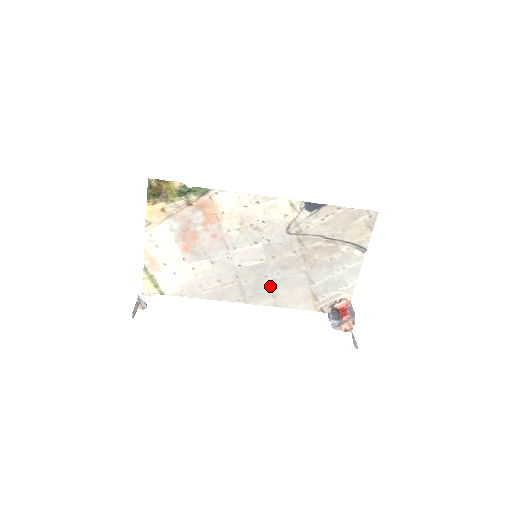
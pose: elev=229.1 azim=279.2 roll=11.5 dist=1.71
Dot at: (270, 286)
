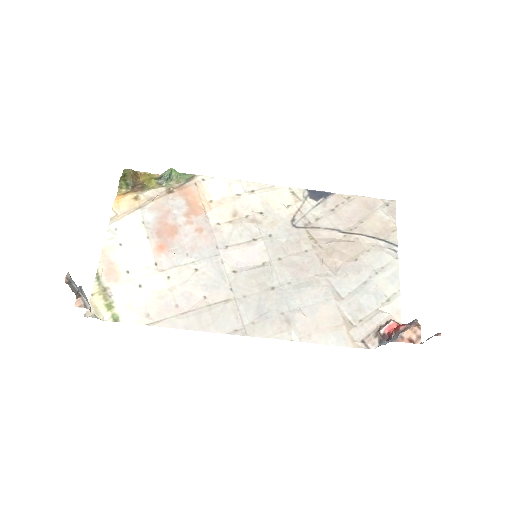
Dot at: (280, 304)
